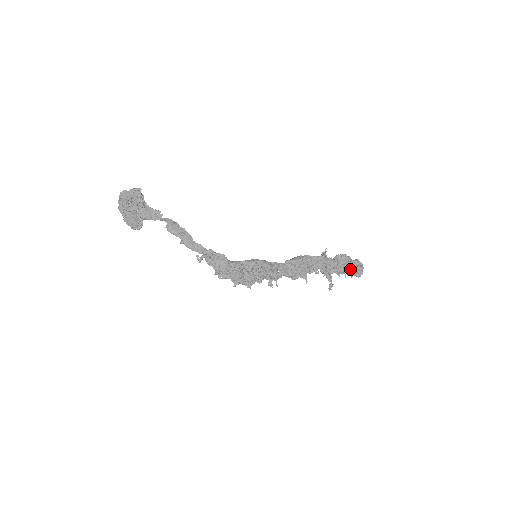
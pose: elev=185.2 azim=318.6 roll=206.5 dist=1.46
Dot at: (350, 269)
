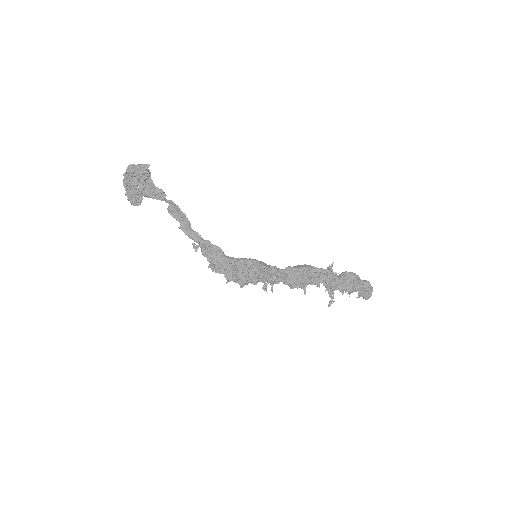
Dot at: (357, 289)
